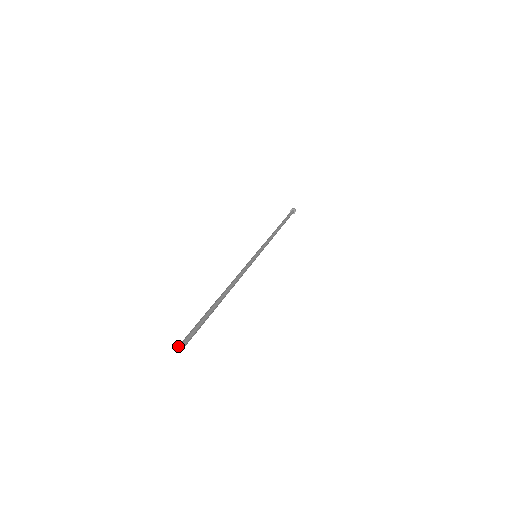
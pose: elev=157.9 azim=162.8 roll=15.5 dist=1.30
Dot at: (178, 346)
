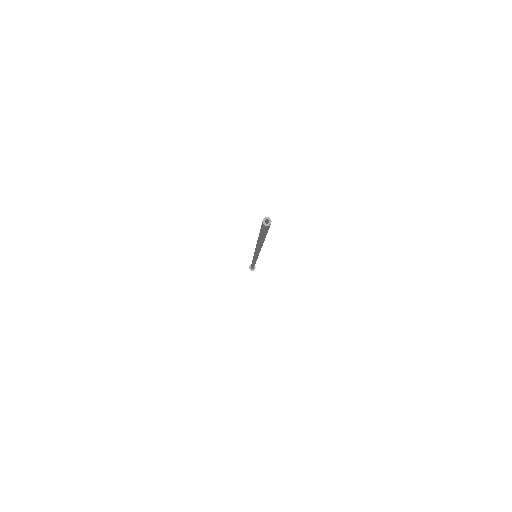
Dot at: (264, 218)
